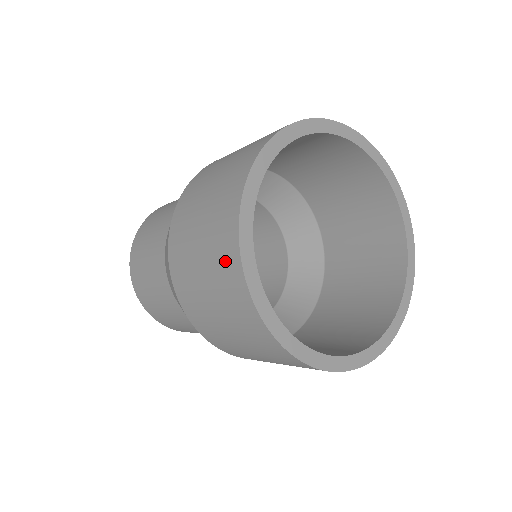
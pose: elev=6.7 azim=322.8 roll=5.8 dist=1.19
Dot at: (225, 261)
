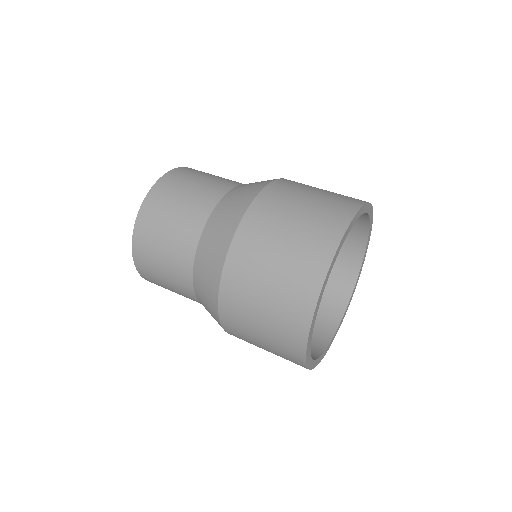
Dot at: (301, 291)
